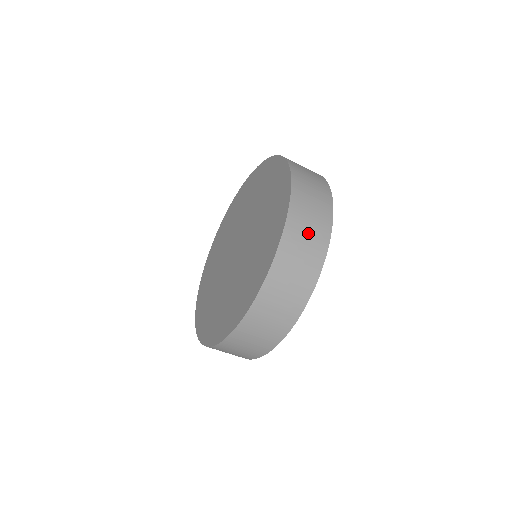
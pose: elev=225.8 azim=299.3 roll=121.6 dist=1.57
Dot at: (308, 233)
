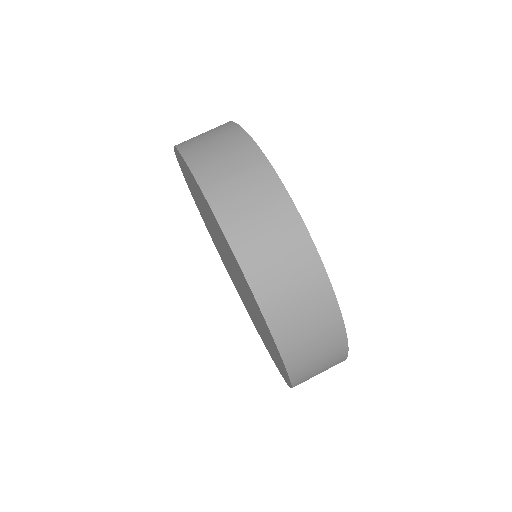
Dot at: (217, 147)
